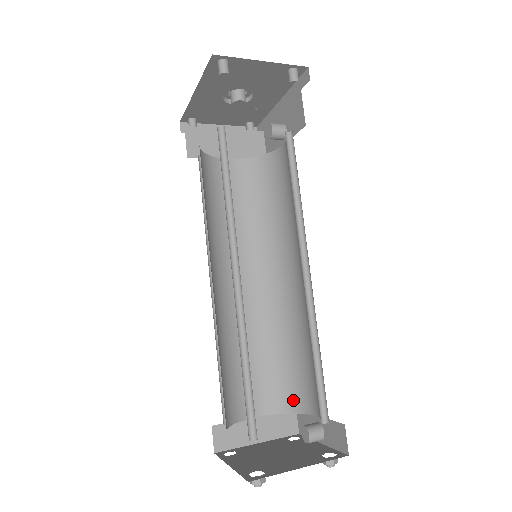
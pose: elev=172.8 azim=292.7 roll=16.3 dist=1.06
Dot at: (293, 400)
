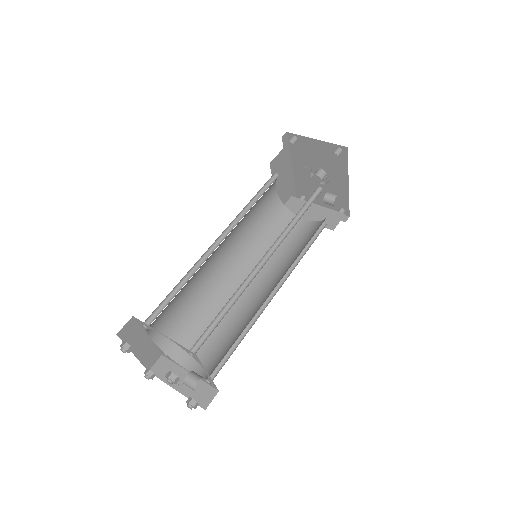
Dot at: (214, 369)
